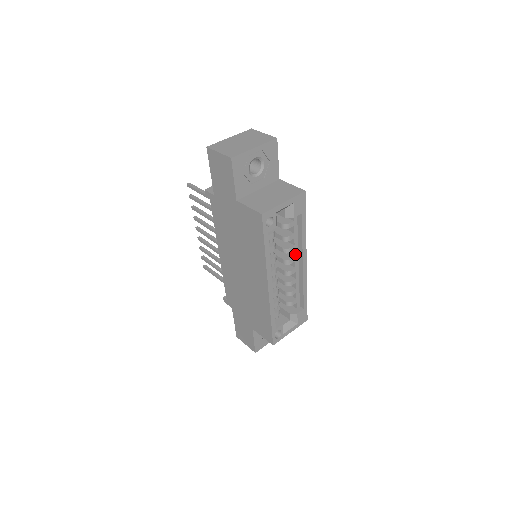
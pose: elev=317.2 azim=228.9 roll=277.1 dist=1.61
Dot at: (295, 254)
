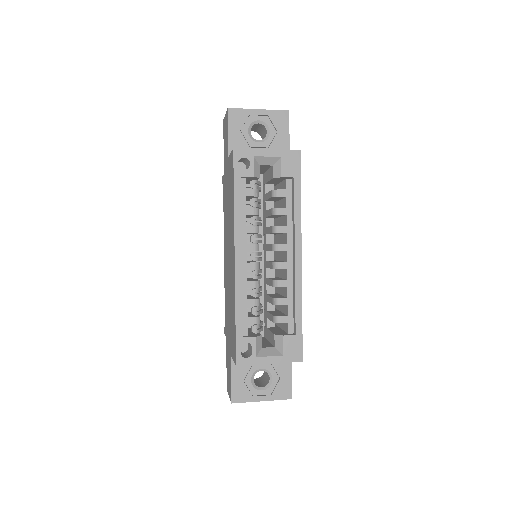
Dot at: (287, 240)
